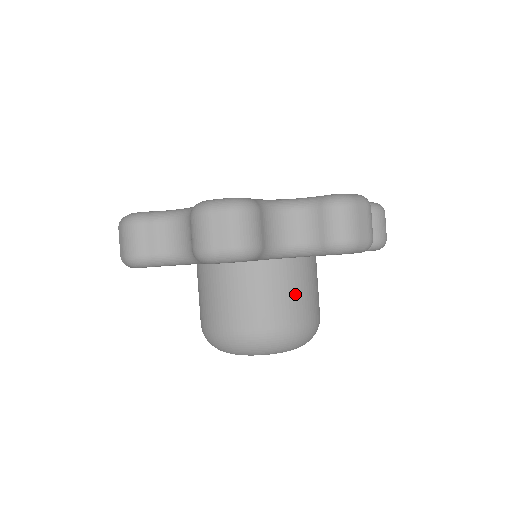
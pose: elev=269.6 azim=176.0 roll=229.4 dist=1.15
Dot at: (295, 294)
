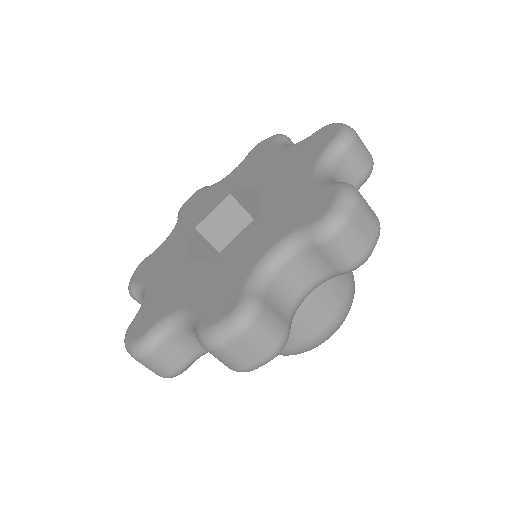
Dot at: (324, 287)
